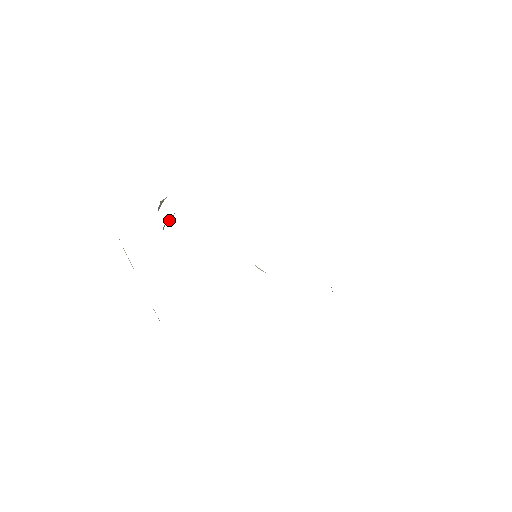
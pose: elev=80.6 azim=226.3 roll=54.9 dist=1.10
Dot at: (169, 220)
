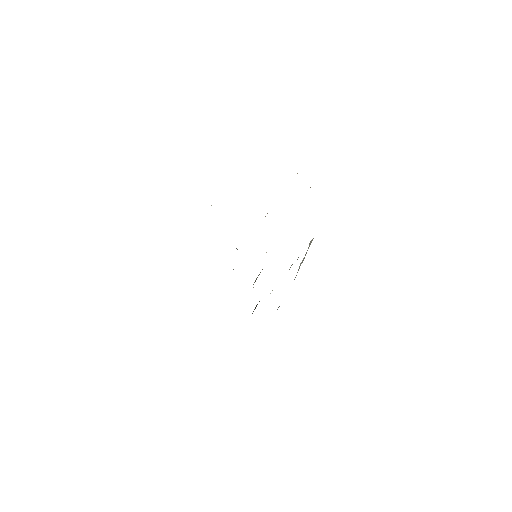
Dot at: occluded
